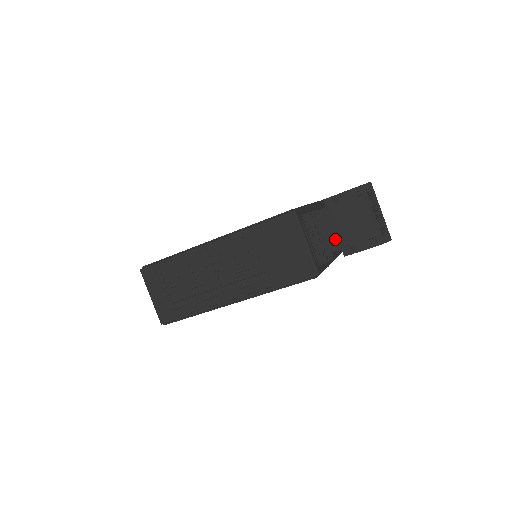
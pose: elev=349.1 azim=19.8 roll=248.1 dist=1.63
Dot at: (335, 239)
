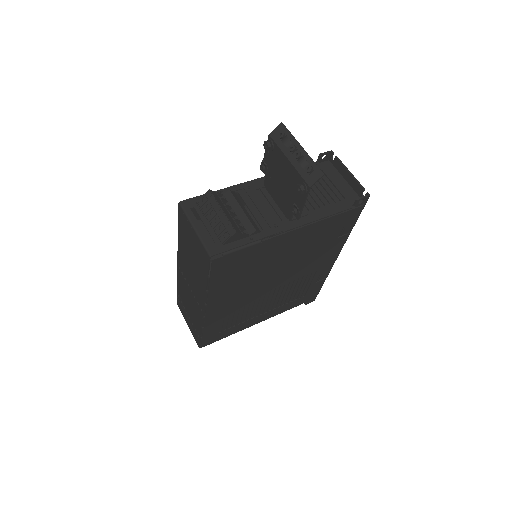
Dot at: (284, 205)
